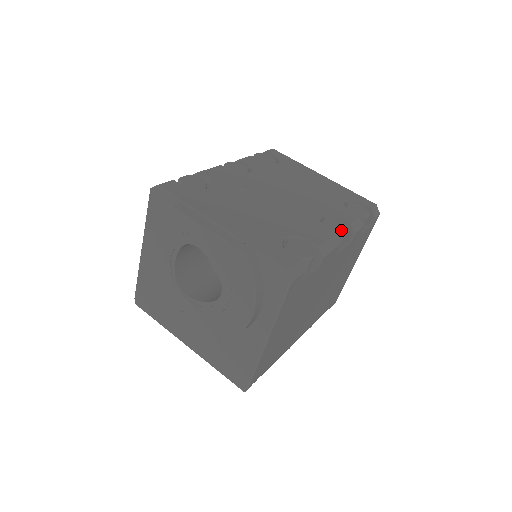
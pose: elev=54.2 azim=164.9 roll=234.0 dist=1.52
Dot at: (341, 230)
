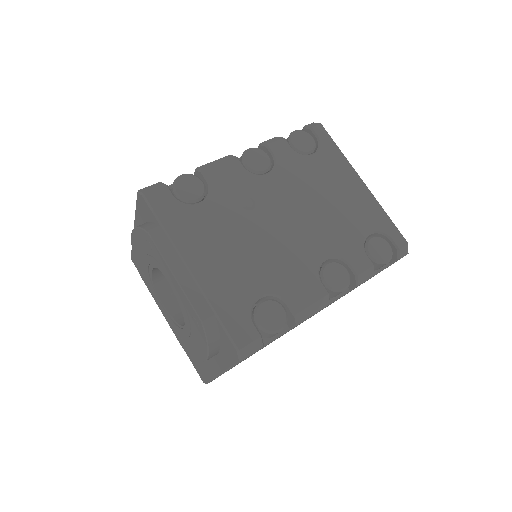
Dot at: (338, 287)
